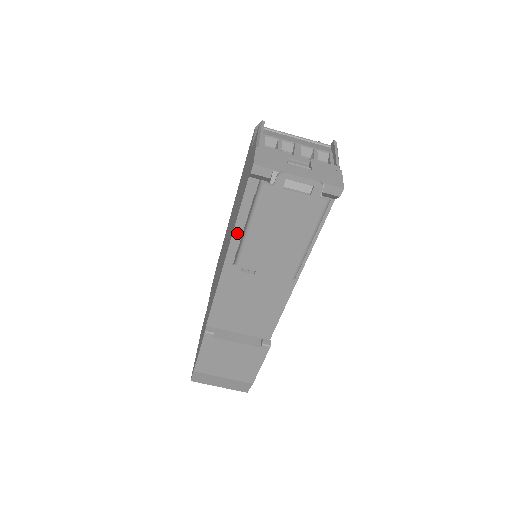
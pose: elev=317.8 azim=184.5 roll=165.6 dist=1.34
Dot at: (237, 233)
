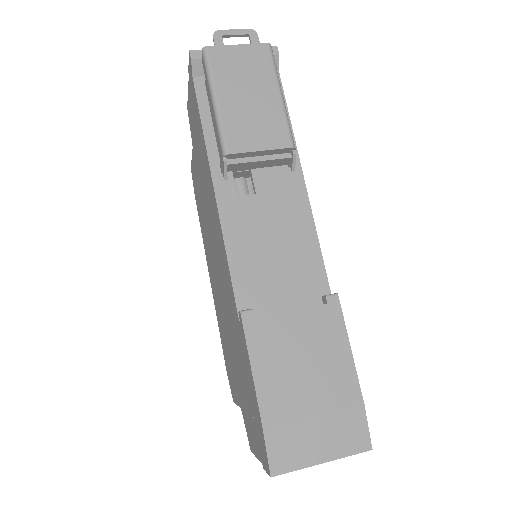
Dot at: (210, 144)
